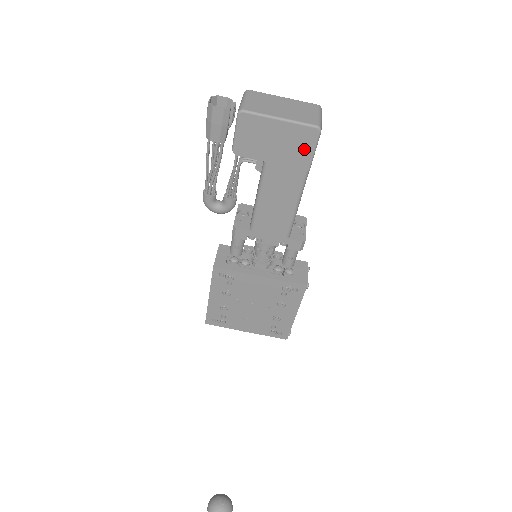
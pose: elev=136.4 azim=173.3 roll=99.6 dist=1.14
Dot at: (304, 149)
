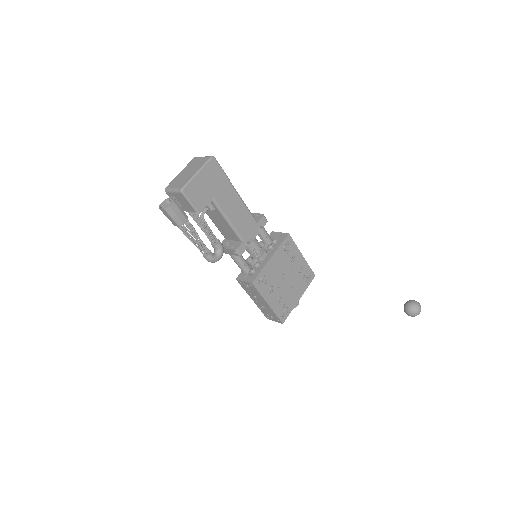
Dot at: (218, 173)
